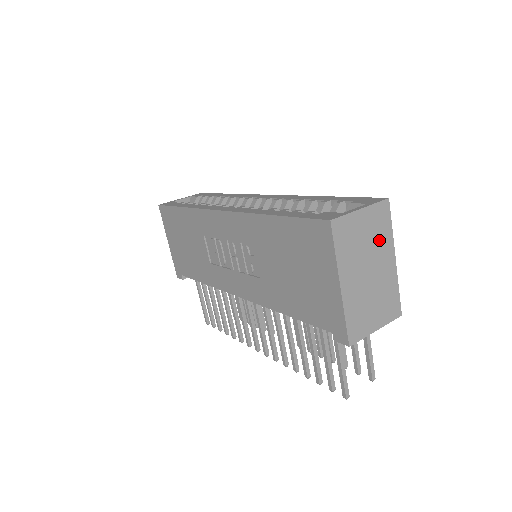
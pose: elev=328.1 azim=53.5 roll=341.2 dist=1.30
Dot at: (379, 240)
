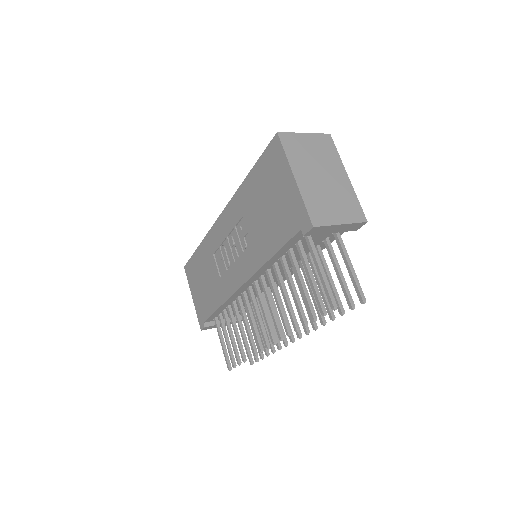
Dot at: (327, 158)
